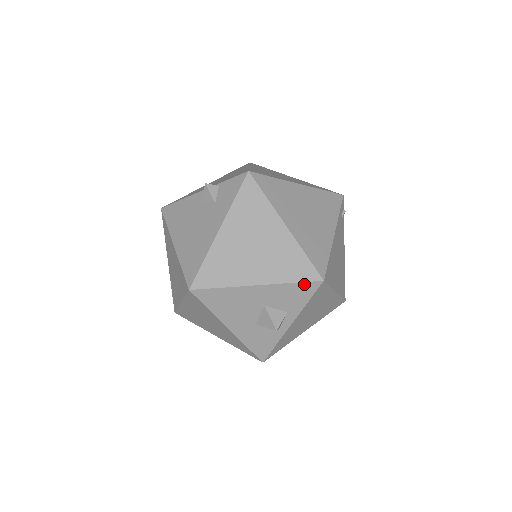
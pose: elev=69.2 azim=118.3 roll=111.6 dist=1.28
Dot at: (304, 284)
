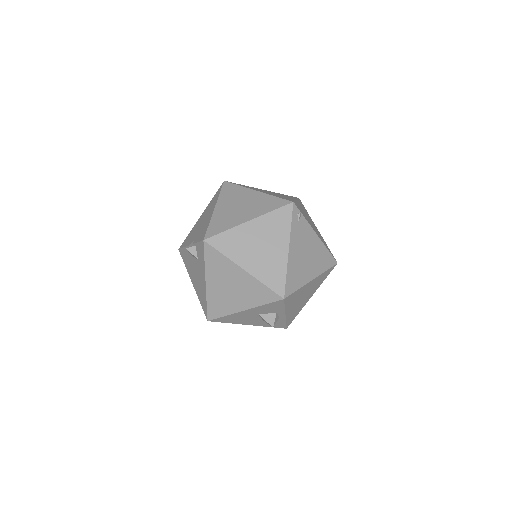
Dot at: (273, 303)
